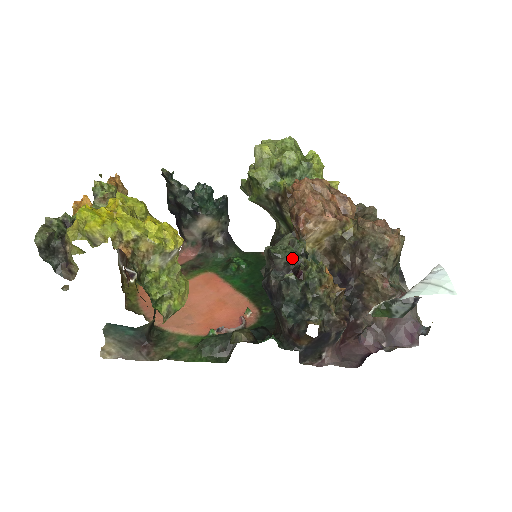
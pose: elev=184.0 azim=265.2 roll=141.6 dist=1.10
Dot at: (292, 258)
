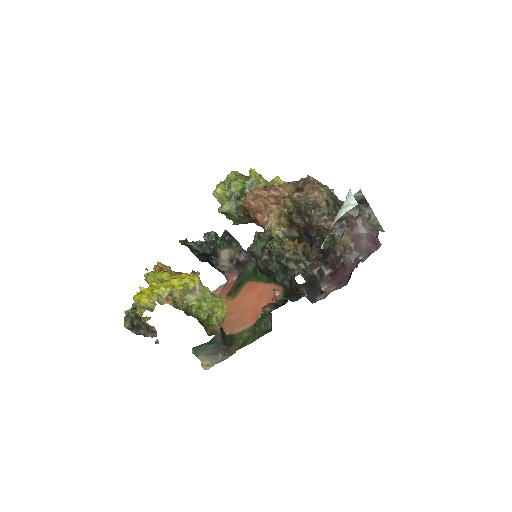
Dot at: (263, 246)
